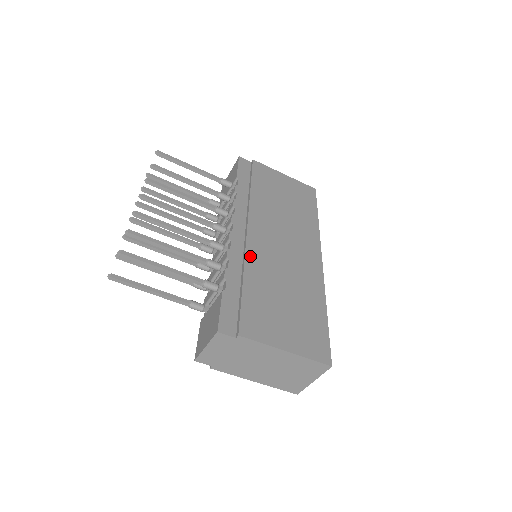
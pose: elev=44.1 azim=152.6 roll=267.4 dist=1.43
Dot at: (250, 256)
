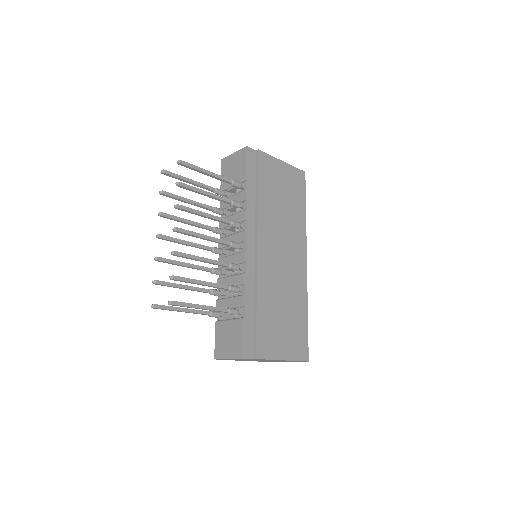
Dot at: (260, 278)
